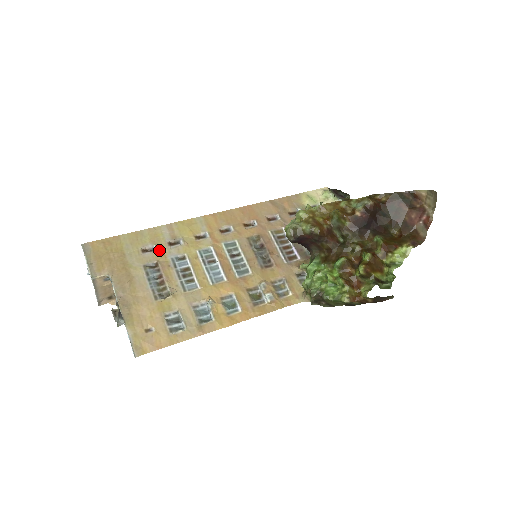
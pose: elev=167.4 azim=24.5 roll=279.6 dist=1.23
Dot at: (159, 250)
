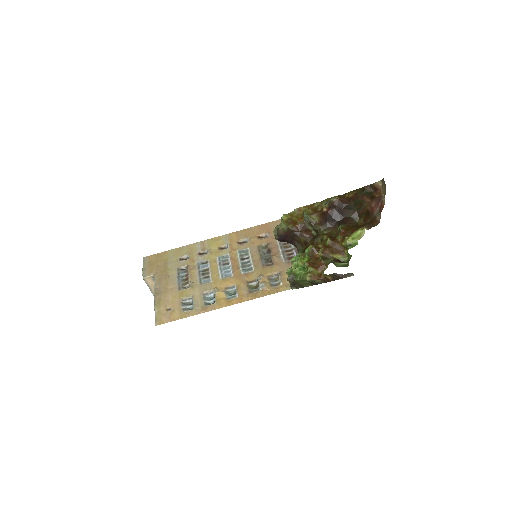
Dot at: (191, 258)
